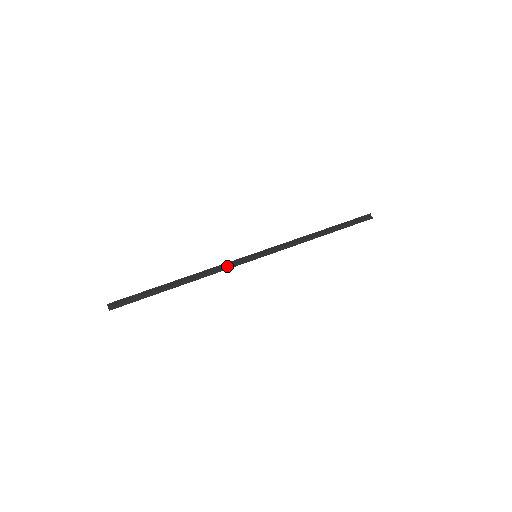
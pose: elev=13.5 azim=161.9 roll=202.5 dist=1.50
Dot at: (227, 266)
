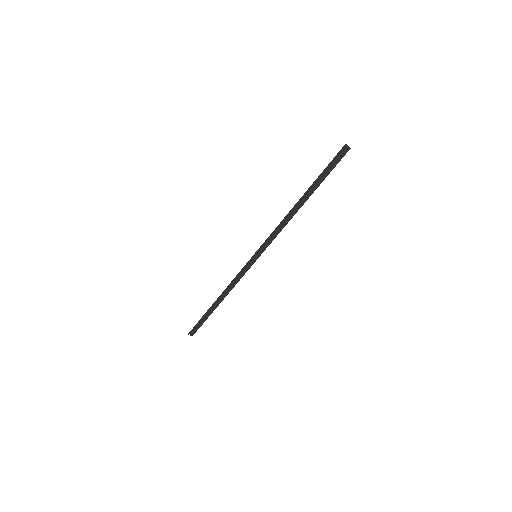
Dot at: (240, 276)
